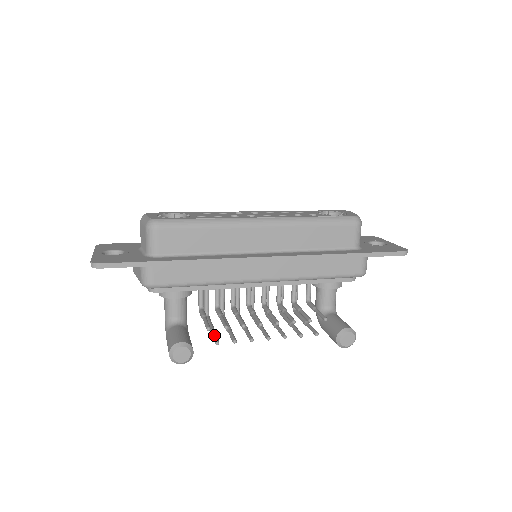
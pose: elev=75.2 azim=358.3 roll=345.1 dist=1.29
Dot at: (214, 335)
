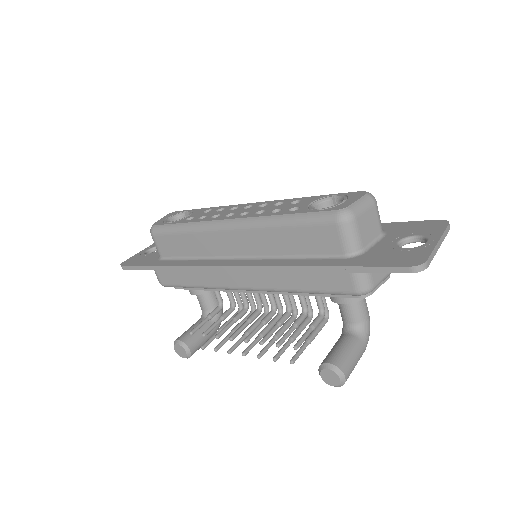
Dot at: occluded
